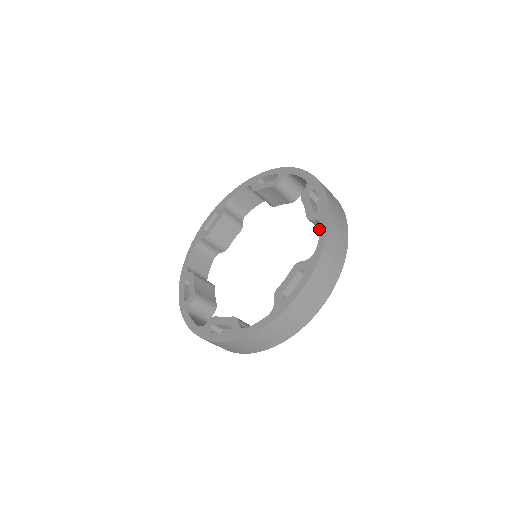
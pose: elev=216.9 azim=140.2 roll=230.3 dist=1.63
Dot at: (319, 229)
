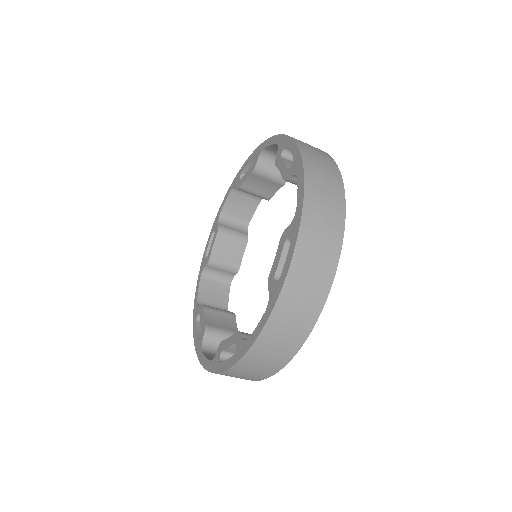
Dot at: occluded
